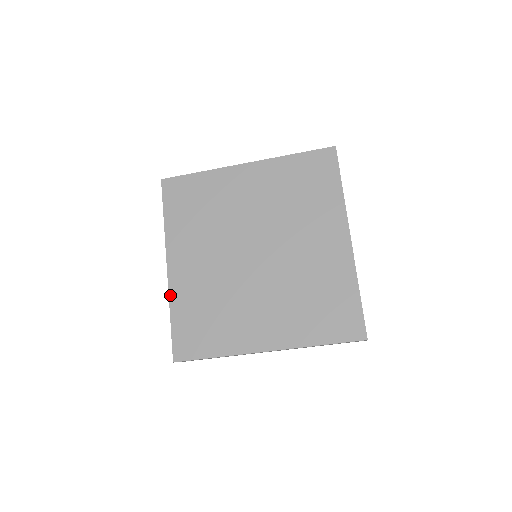
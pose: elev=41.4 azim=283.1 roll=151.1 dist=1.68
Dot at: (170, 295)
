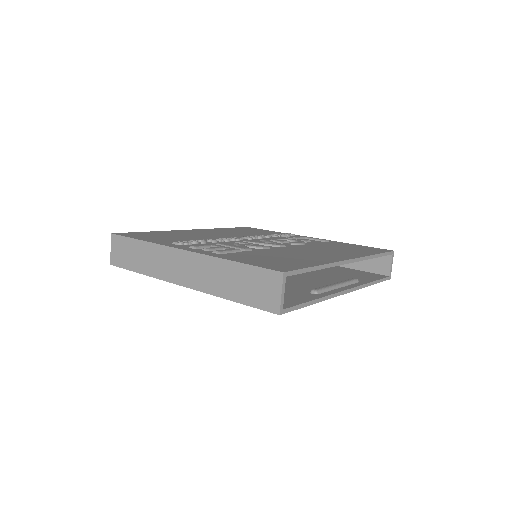
Dot at: occluded
